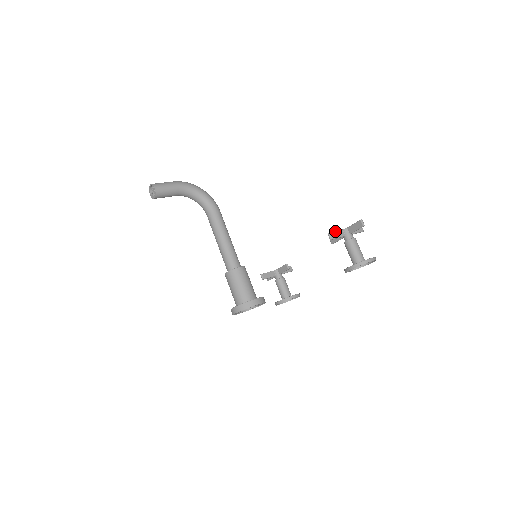
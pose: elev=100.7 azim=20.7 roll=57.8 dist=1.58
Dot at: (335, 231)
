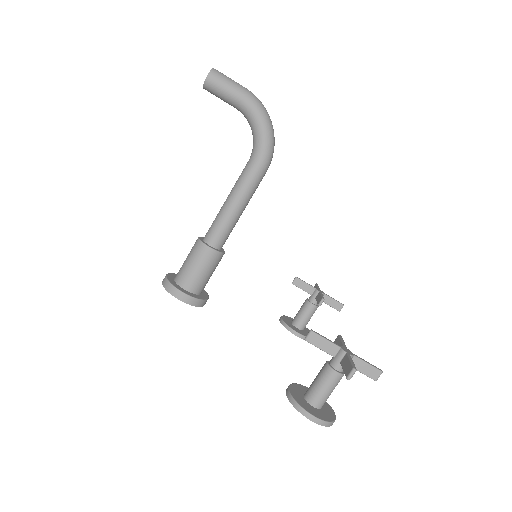
Dot at: (325, 338)
